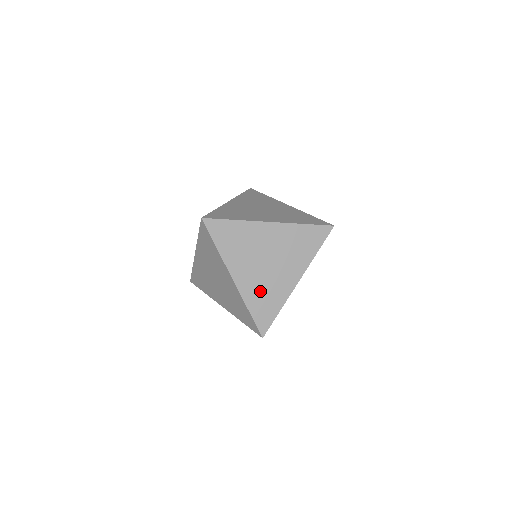
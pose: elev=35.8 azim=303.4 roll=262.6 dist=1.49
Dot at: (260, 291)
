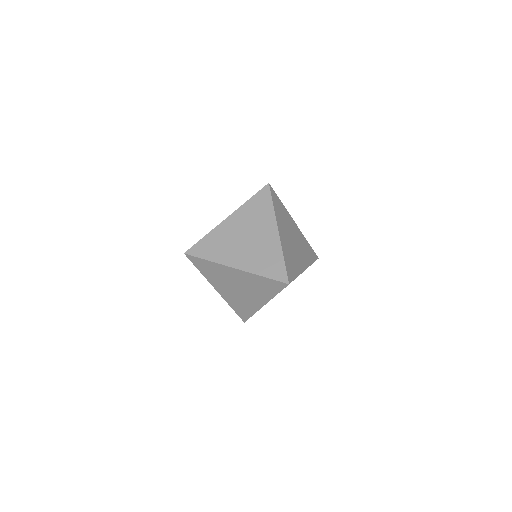
Dot at: (237, 301)
